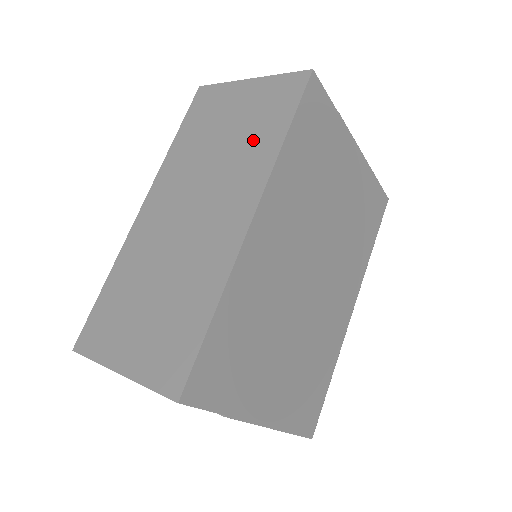
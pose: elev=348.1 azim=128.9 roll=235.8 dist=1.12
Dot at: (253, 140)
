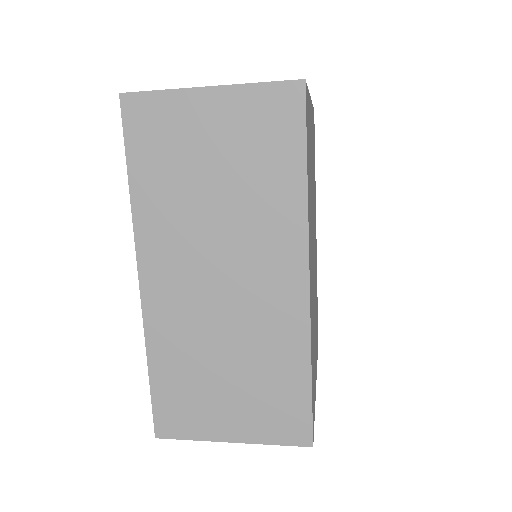
Dot at: (263, 185)
